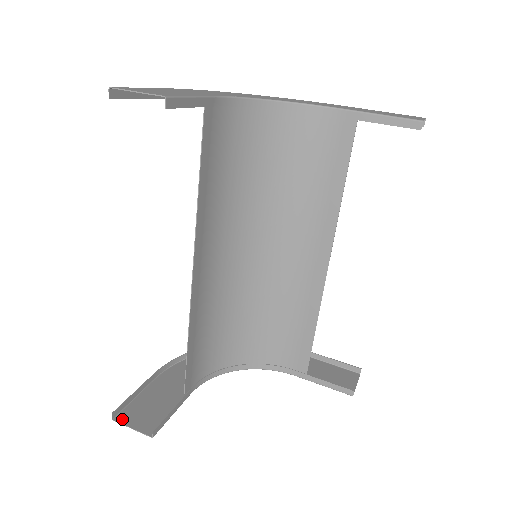
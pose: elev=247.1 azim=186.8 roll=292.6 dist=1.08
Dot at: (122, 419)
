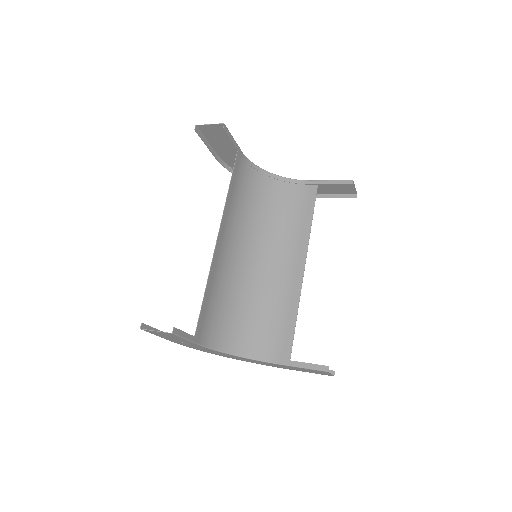
Dot at: (148, 330)
